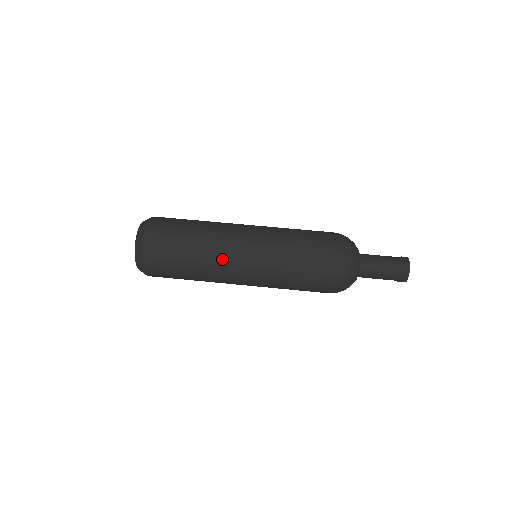
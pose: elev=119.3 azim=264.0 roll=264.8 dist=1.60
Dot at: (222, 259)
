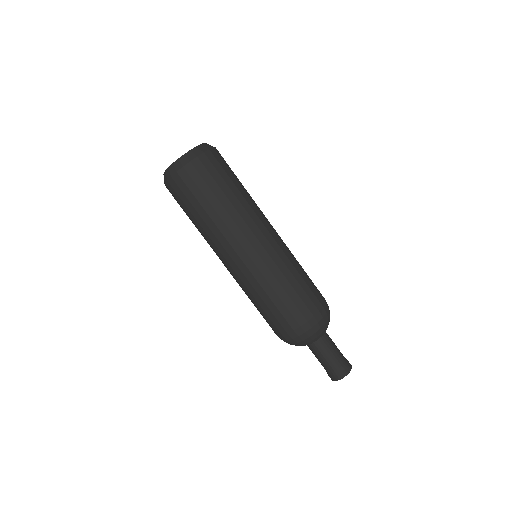
Dot at: (216, 248)
